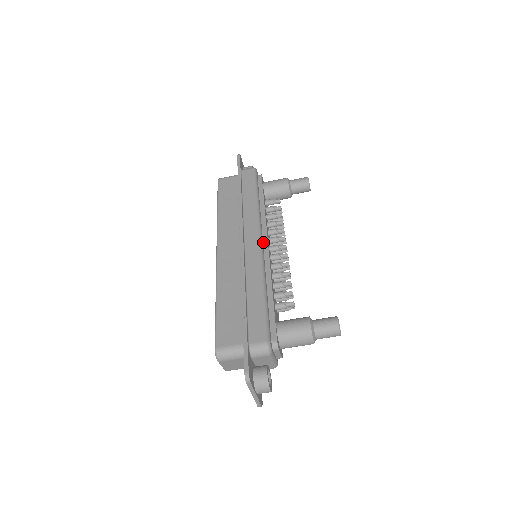
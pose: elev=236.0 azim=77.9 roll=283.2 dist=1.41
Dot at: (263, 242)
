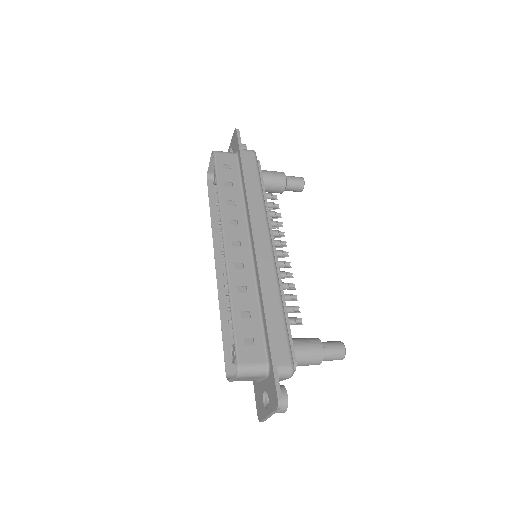
Dot at: occluded
